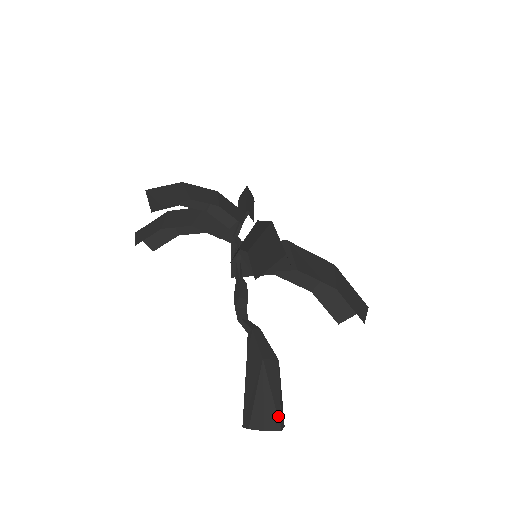
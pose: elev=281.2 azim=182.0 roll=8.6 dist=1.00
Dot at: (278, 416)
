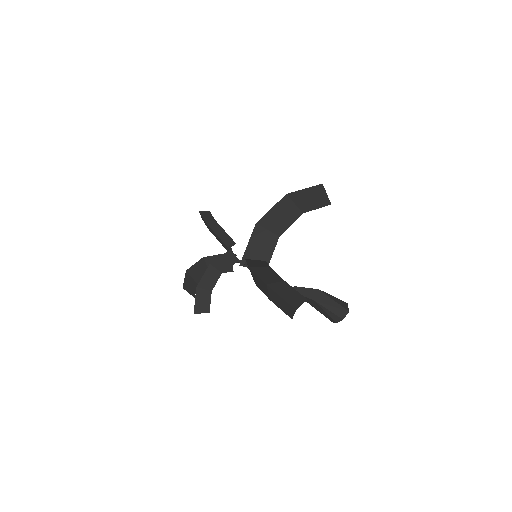
Dot at: (342, 309)
